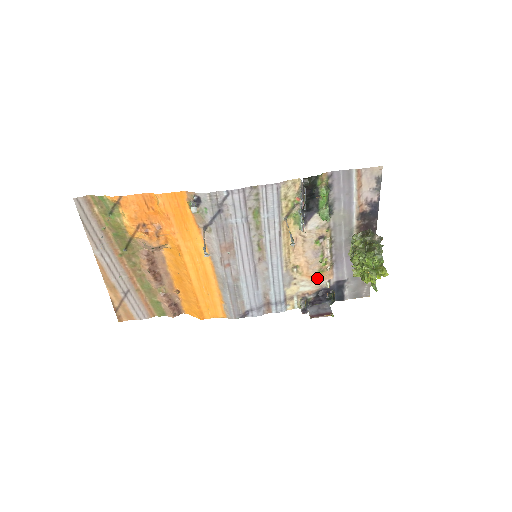
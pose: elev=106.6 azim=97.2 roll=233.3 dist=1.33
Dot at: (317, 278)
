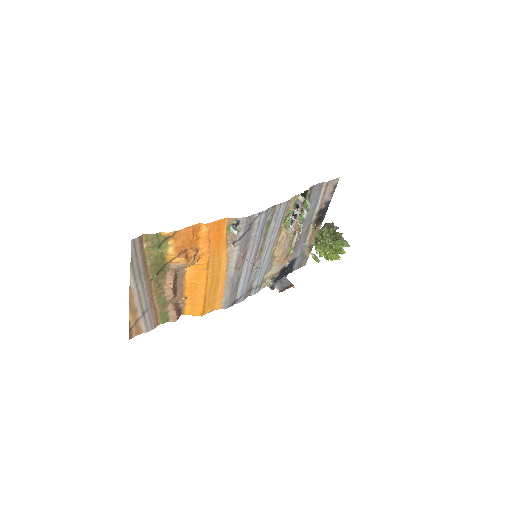
Dot at: (283, 261)
